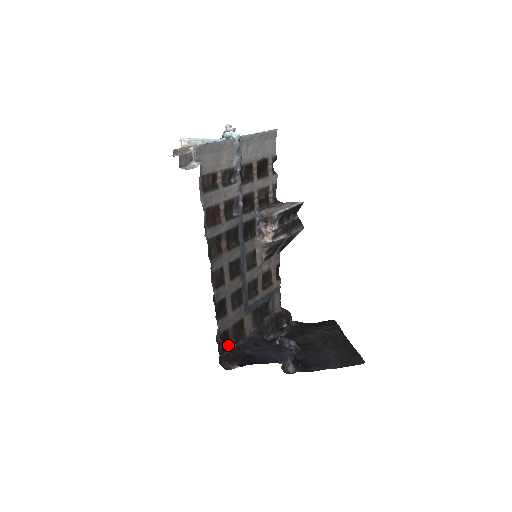
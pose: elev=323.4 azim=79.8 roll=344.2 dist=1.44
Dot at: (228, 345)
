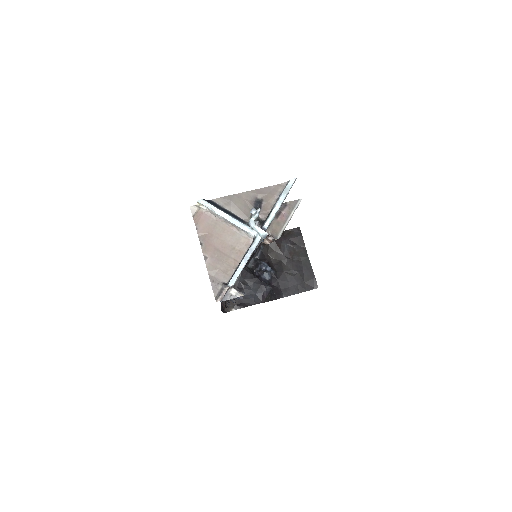
Dot at: occluded
